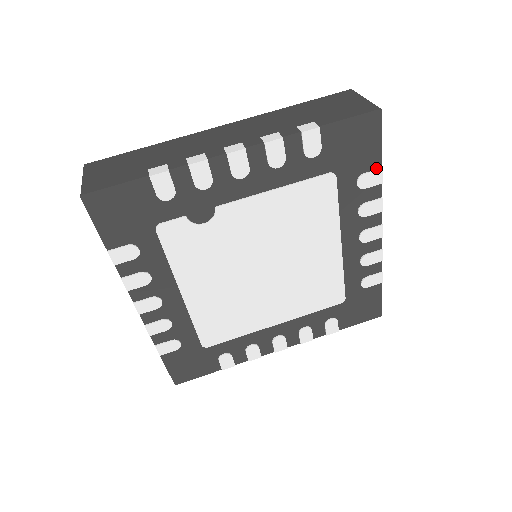
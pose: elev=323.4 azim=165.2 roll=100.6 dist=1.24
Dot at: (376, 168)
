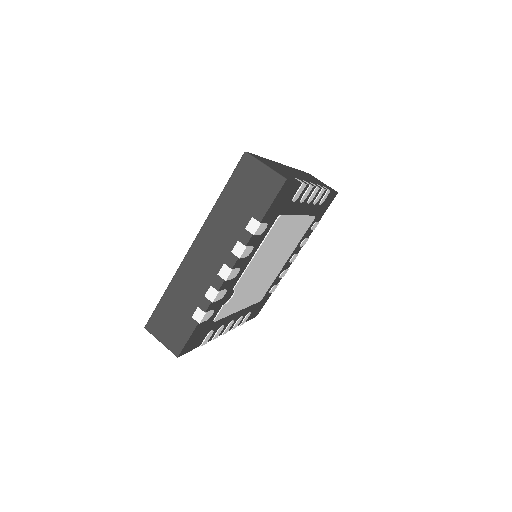
Dot at: (299, 187)
